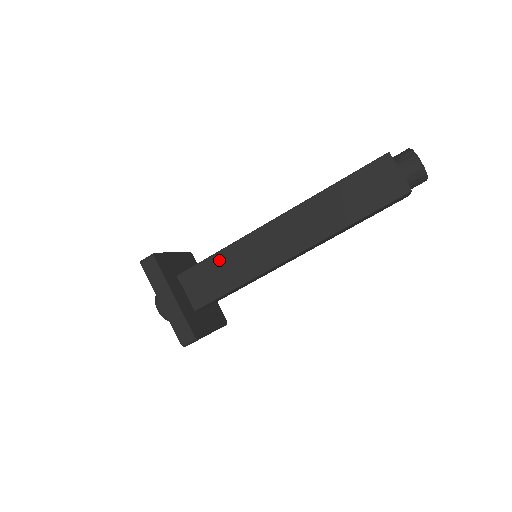
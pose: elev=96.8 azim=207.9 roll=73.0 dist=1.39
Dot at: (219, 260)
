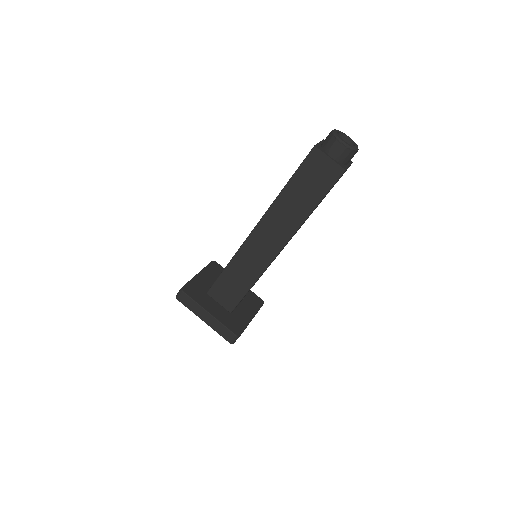
Dot at: (229, 272)
